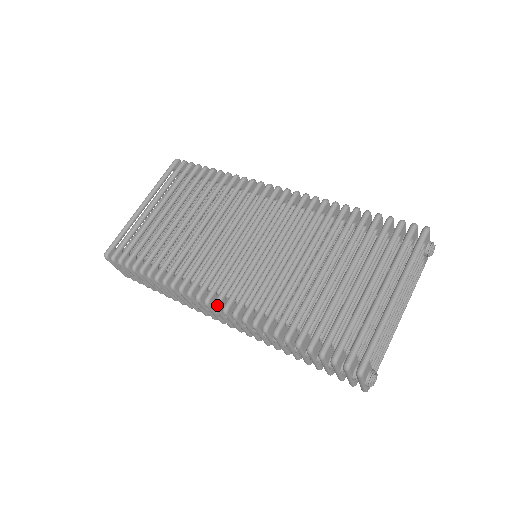
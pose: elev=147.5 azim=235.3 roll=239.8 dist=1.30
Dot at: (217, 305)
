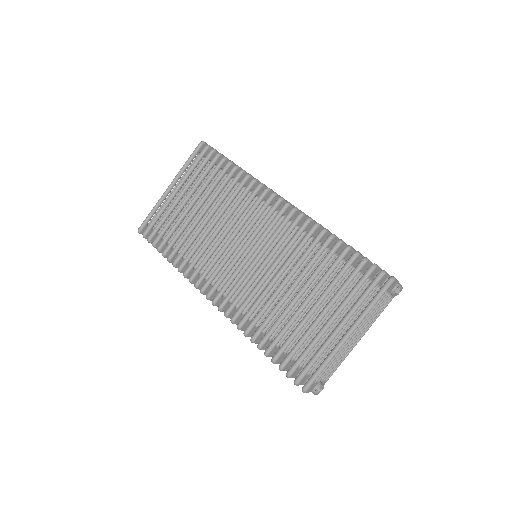
Dot at: (214, 303)
